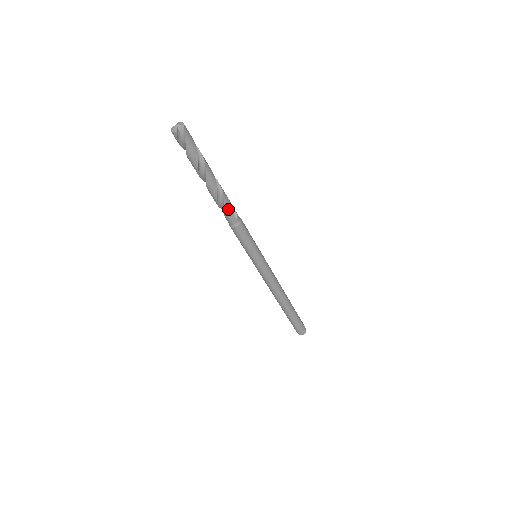
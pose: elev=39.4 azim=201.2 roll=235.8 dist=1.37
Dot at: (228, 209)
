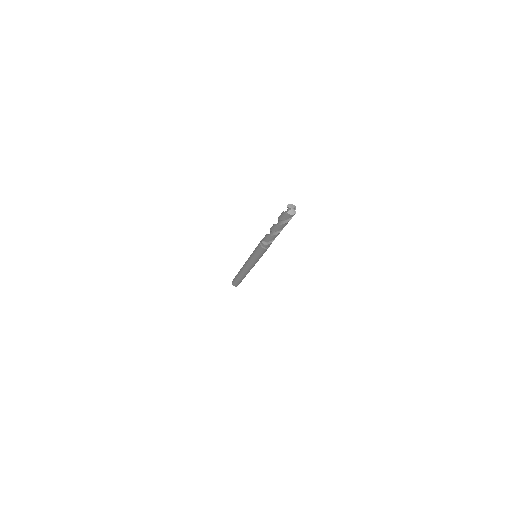
Dot at: (274, 239)
